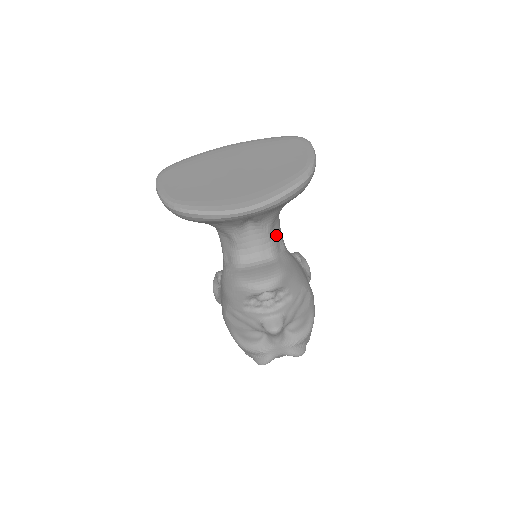
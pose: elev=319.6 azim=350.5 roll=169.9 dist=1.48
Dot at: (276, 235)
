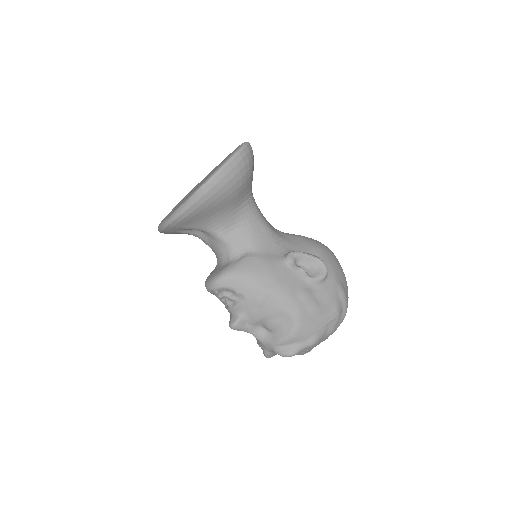
Dot at: (237, 239)
